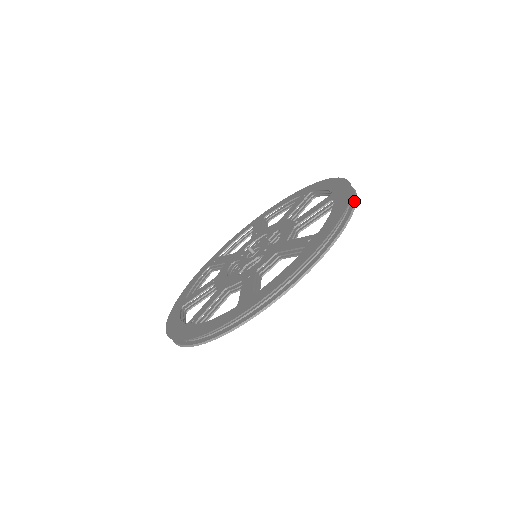
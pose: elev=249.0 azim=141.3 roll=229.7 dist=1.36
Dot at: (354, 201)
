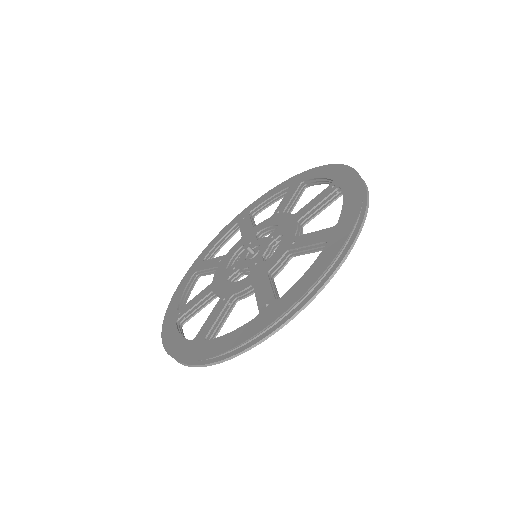
Dot at: occluded
